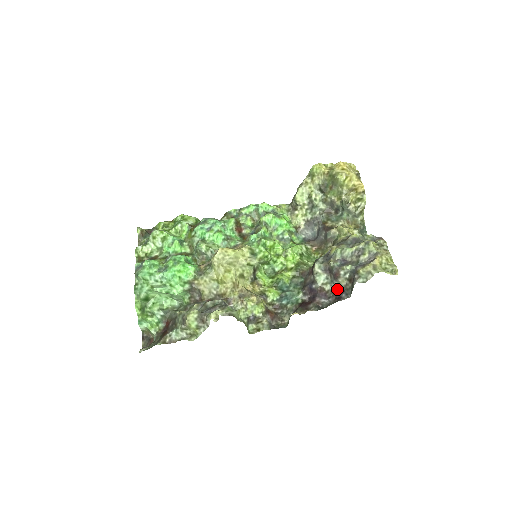
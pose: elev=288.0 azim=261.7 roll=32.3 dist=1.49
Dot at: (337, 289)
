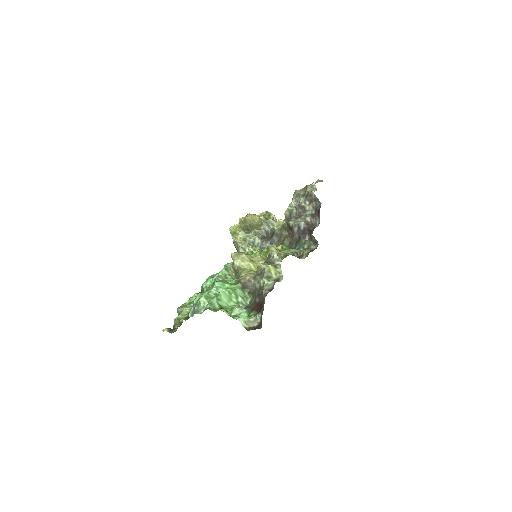
Dot at: (312, 214)
